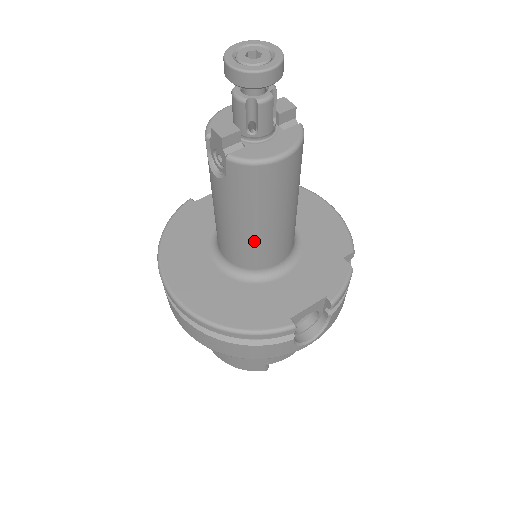
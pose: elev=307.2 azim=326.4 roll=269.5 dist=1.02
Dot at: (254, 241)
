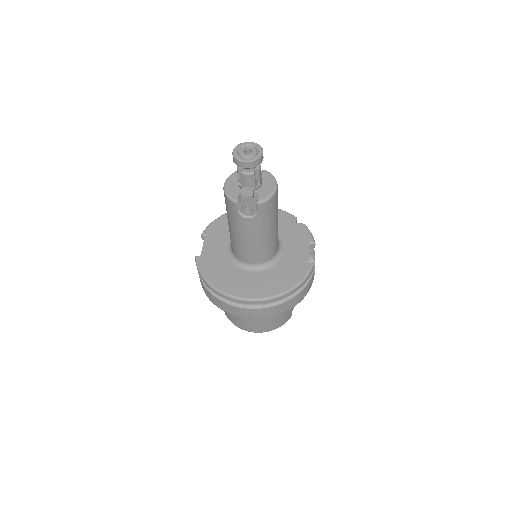
Dot at: (272, 240)
